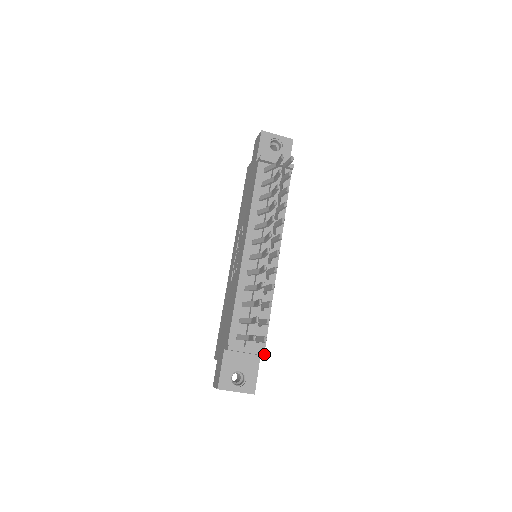
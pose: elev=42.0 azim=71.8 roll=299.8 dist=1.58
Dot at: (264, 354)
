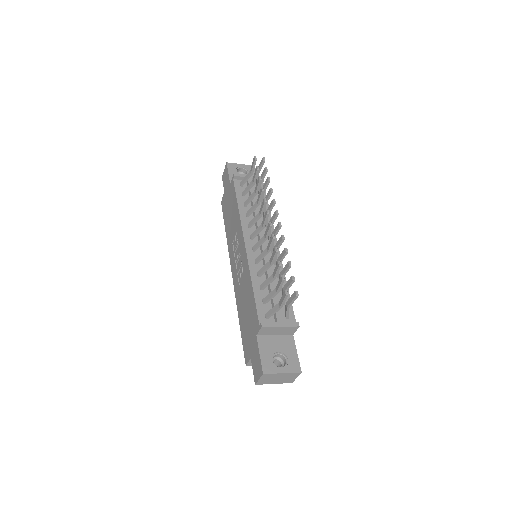
Dot at: (297, 325)
